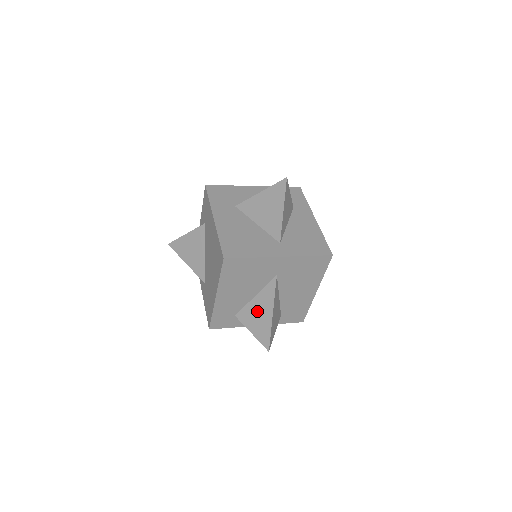
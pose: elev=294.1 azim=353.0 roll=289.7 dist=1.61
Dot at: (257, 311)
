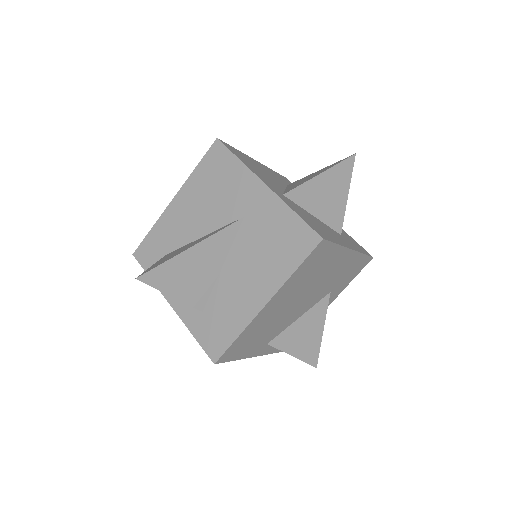
Dot at: (185, 247)
